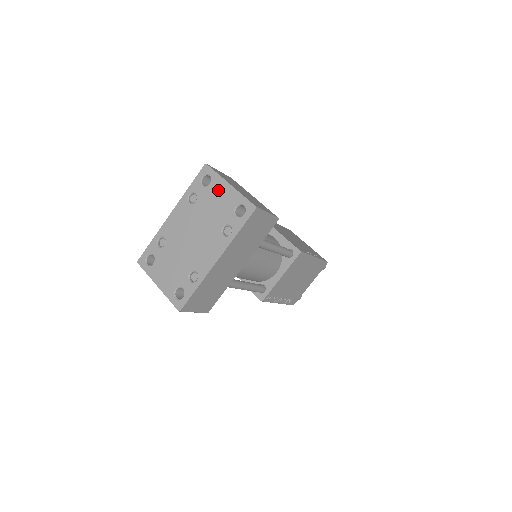
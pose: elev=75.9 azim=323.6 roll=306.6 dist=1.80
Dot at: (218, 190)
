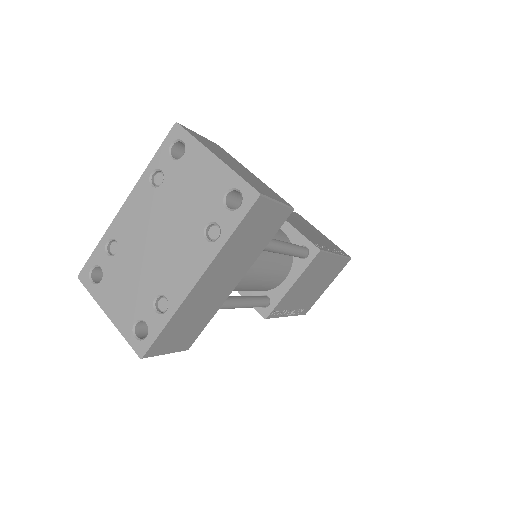
Dot at: (197, 165)
